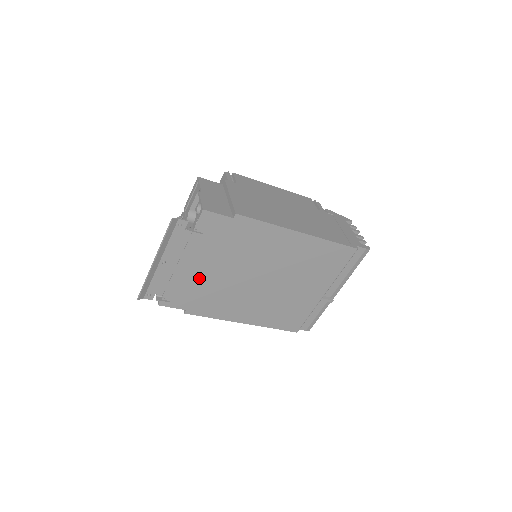
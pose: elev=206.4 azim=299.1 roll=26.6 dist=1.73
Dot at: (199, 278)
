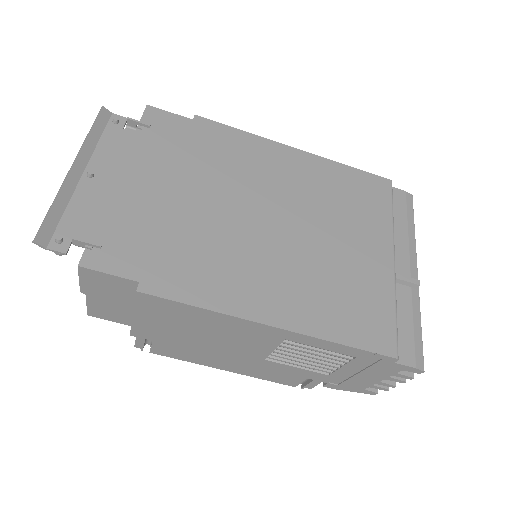
Dot at: (157, 210)
